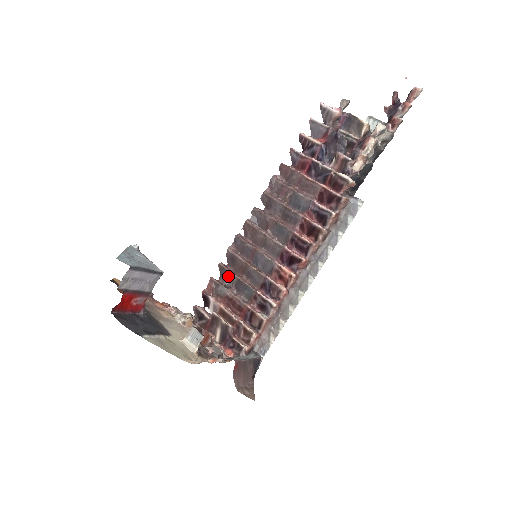
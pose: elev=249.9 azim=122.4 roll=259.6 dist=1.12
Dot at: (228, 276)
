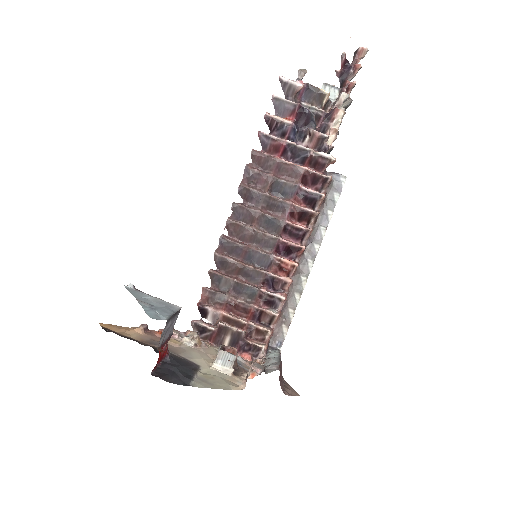
Dot at: (222, 281)
